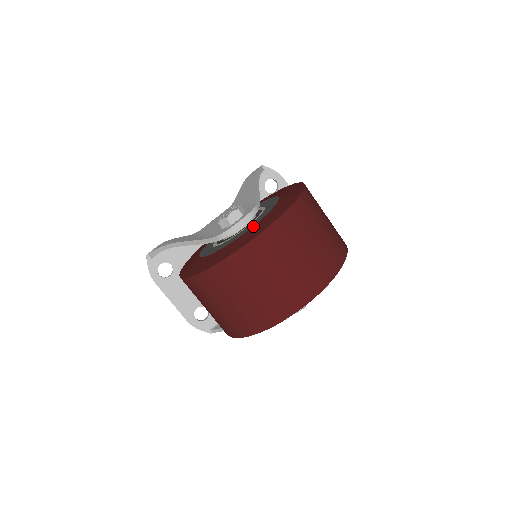
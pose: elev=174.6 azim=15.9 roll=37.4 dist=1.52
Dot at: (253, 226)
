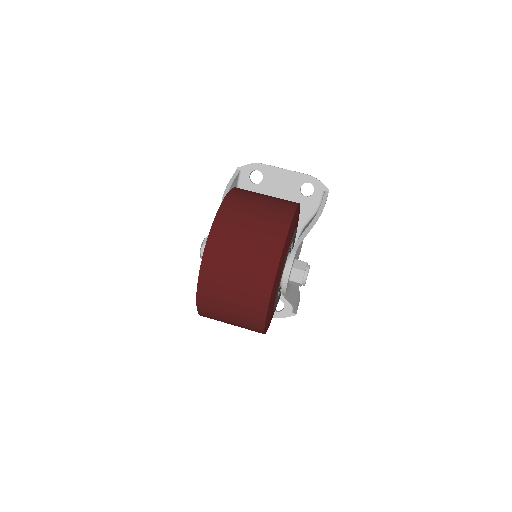
Dot at: occluded
